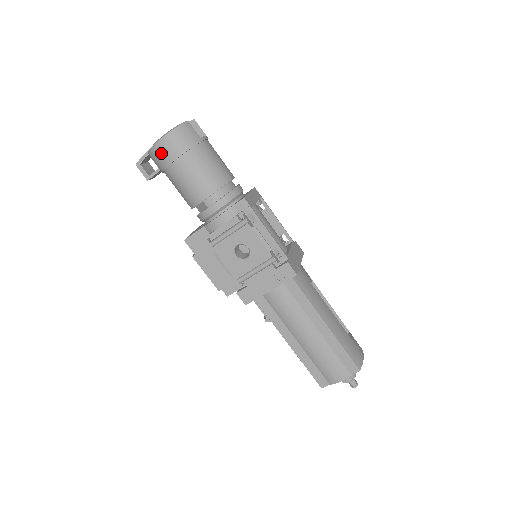
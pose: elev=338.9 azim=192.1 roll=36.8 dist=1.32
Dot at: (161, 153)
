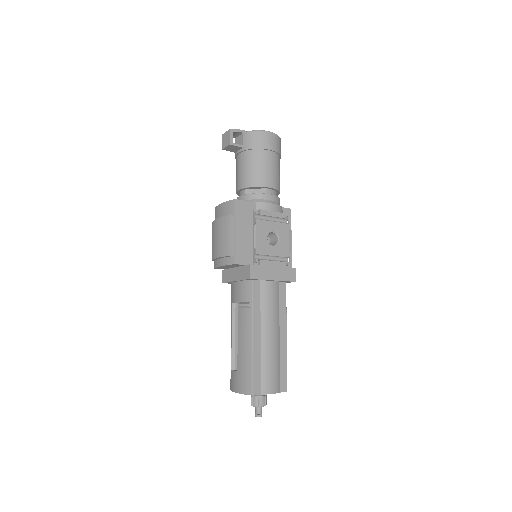
Dot at: (266, 139)
